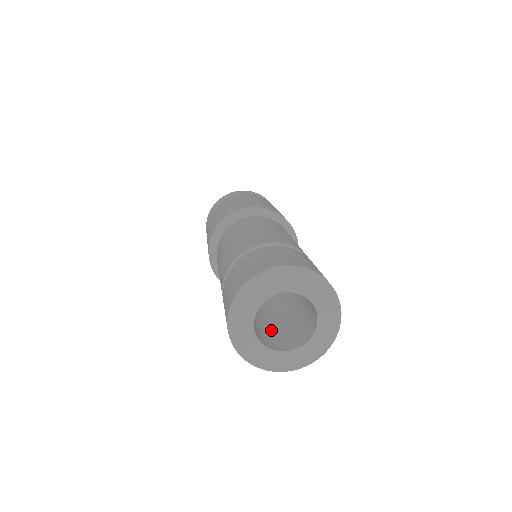
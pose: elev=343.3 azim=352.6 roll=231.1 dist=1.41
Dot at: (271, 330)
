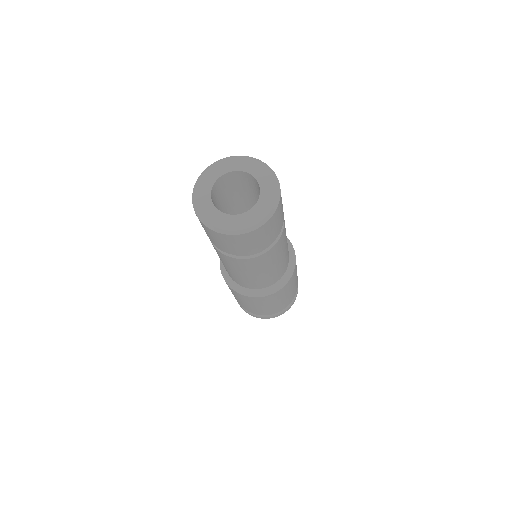
Dot at: occluded
